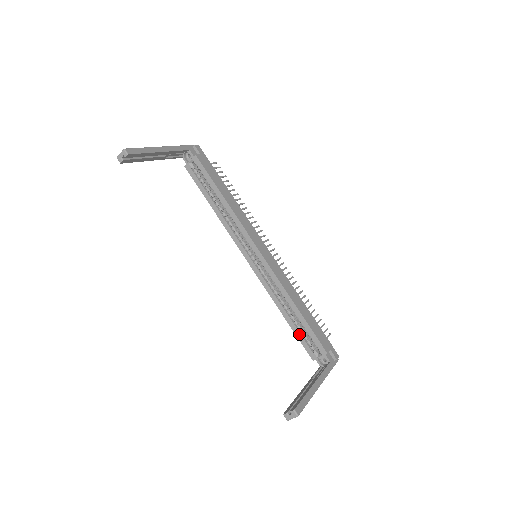
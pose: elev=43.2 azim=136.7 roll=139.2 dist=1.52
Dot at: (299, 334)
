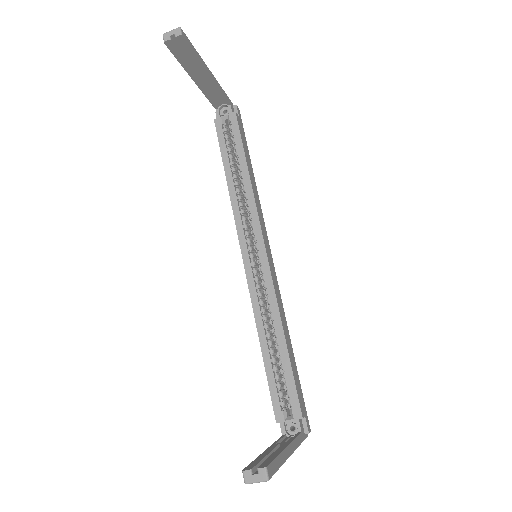
Dot at: (272, 378)
